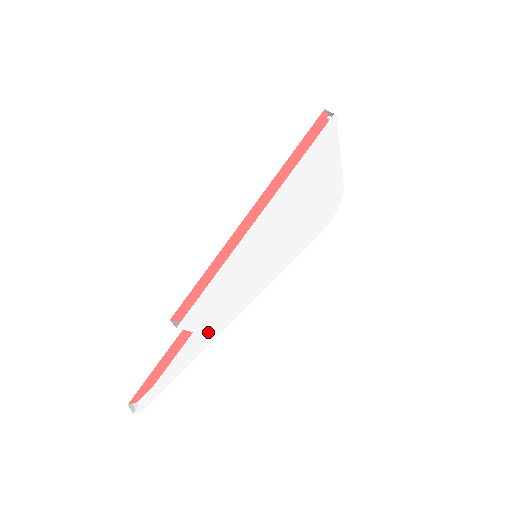
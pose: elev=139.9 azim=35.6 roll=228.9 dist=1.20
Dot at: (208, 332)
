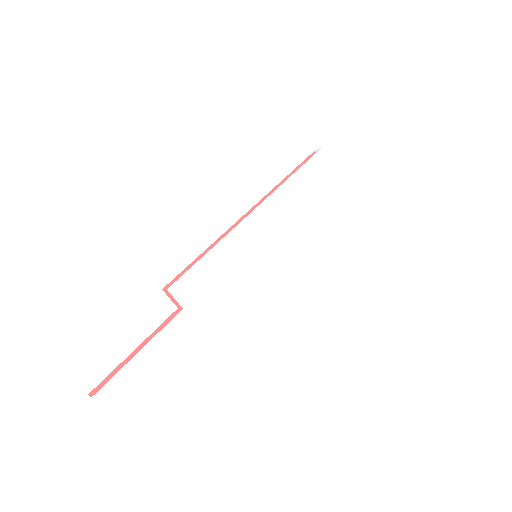
Dot at: (199, 321)
